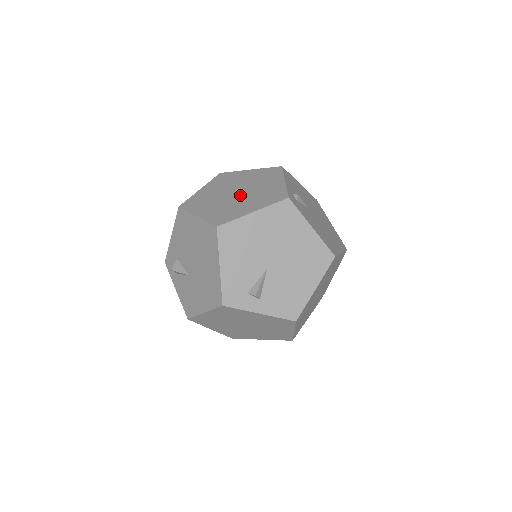
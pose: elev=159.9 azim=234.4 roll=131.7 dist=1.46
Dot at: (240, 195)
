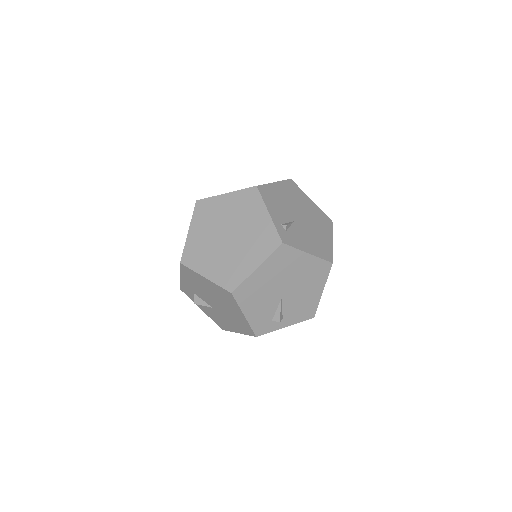
Dot at: (233, 241)
